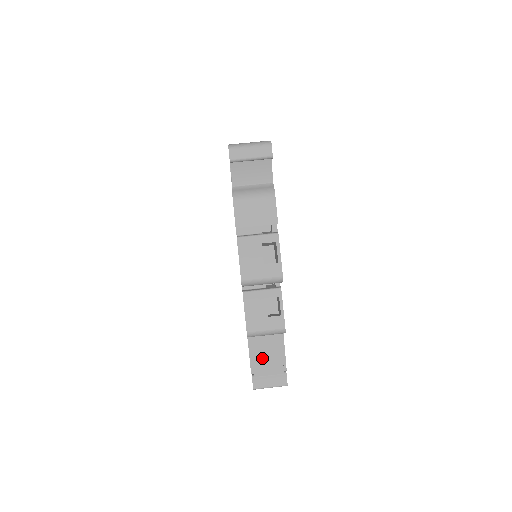
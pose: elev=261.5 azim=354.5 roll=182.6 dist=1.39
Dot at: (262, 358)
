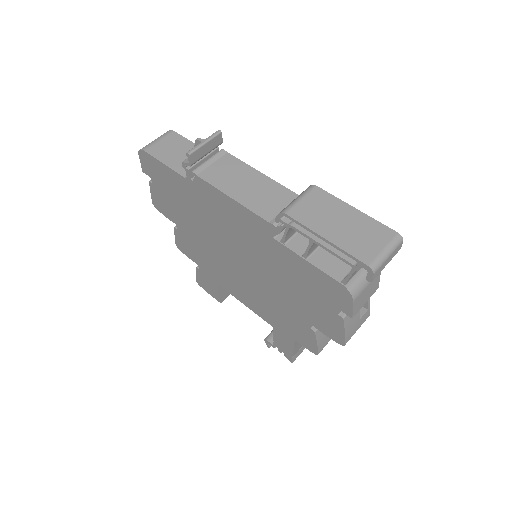
Dot at: occluded
